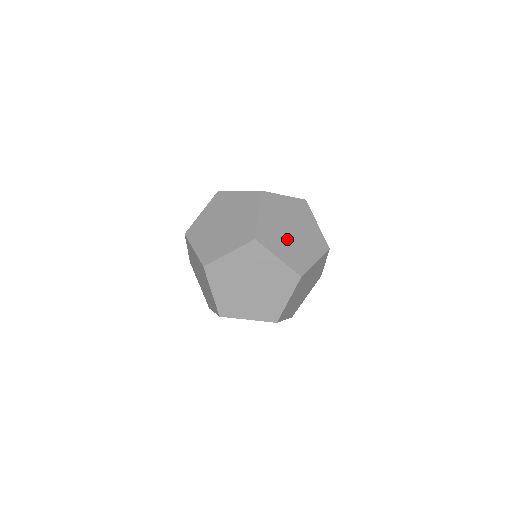
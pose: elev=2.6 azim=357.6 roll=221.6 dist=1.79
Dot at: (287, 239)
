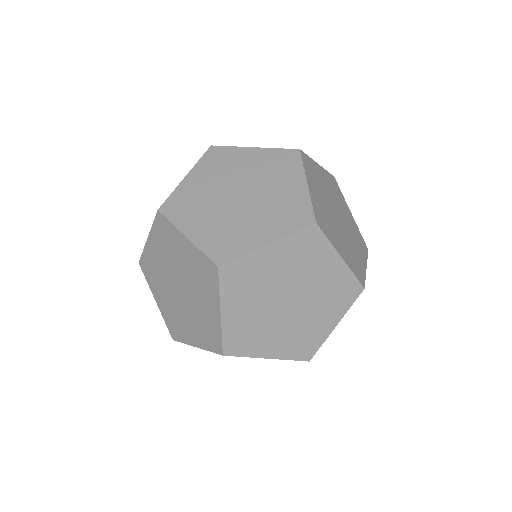
Dot at: (266, 305)
